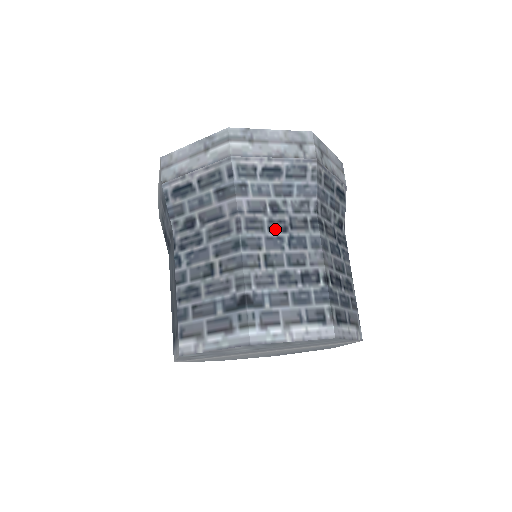
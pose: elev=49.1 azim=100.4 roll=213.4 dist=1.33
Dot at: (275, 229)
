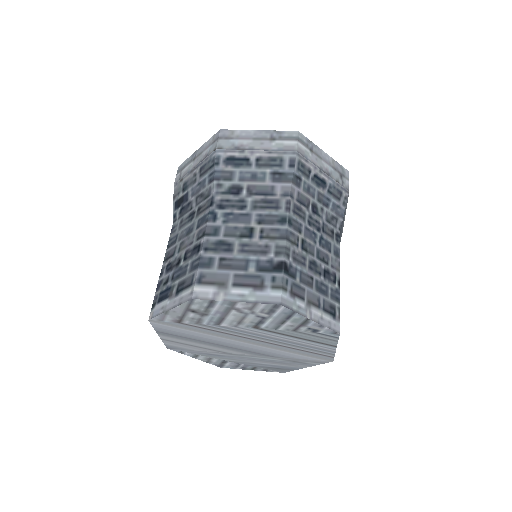
Dot at: (312, 225)
